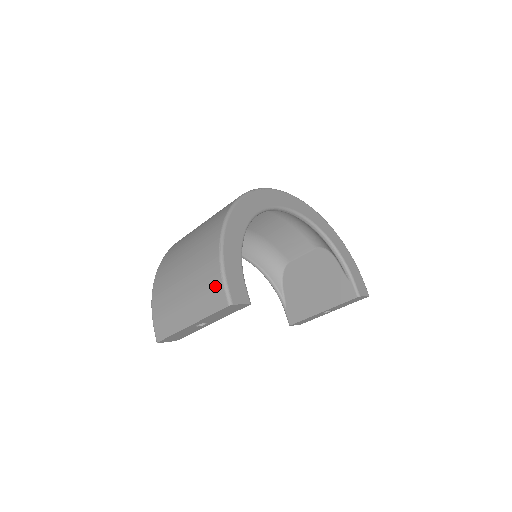
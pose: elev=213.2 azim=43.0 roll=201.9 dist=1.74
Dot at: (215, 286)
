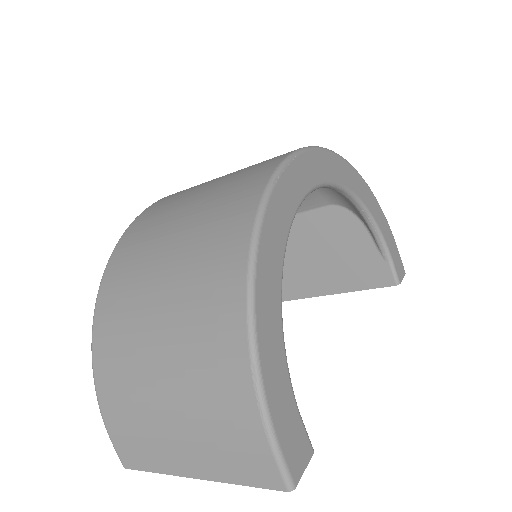
Dot at: (252, 449)
